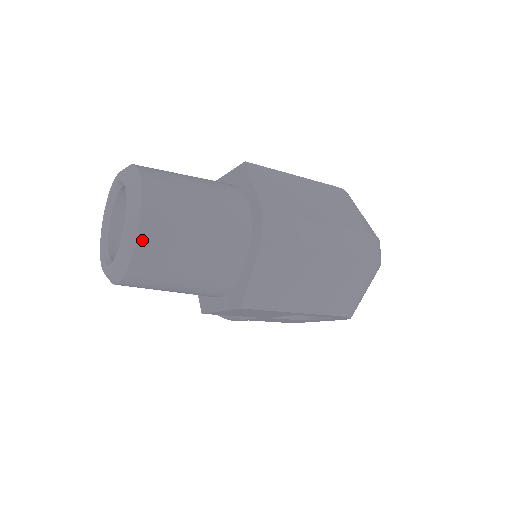
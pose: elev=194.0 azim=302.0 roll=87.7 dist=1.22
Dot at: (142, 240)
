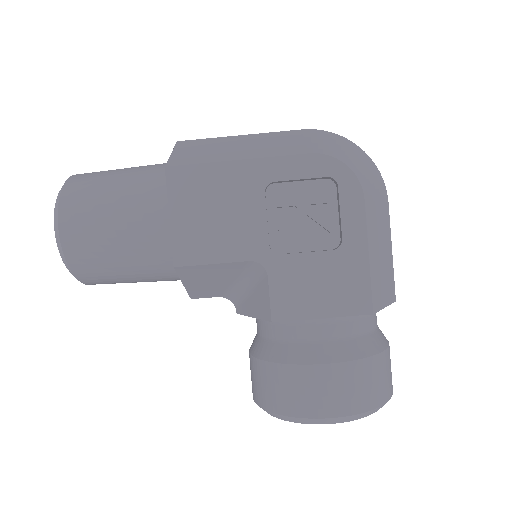
Dot at: (74, 177)
